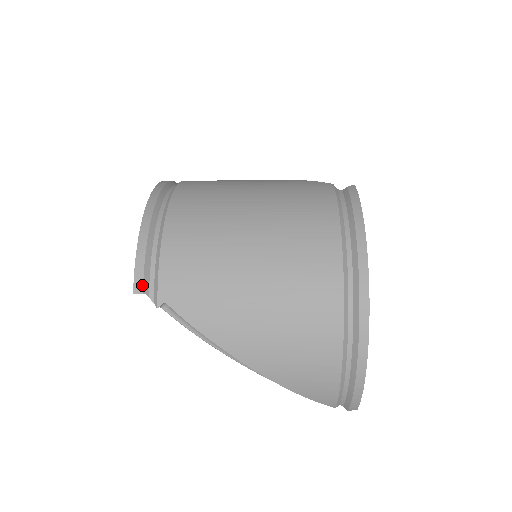
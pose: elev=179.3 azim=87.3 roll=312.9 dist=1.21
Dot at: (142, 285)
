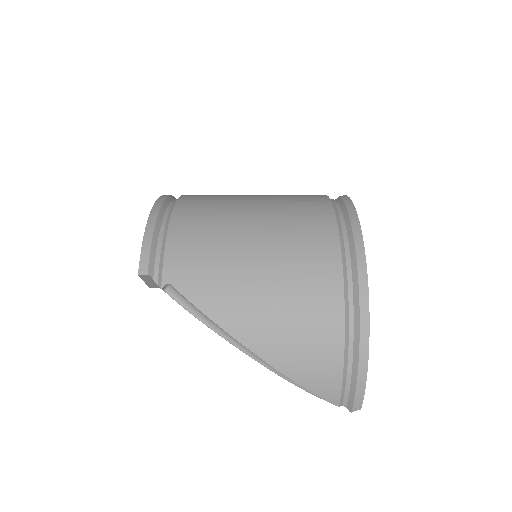
Dot at: (147, 267)
